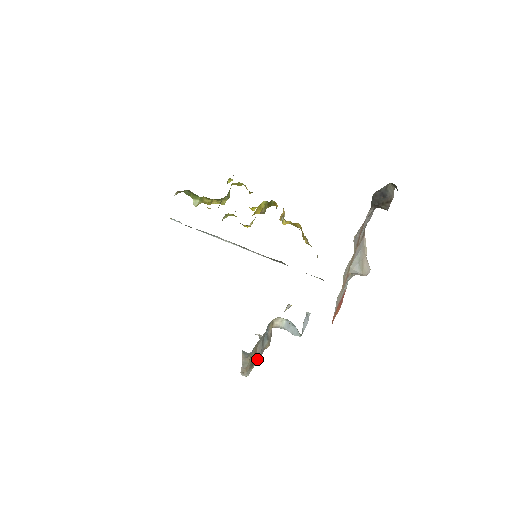
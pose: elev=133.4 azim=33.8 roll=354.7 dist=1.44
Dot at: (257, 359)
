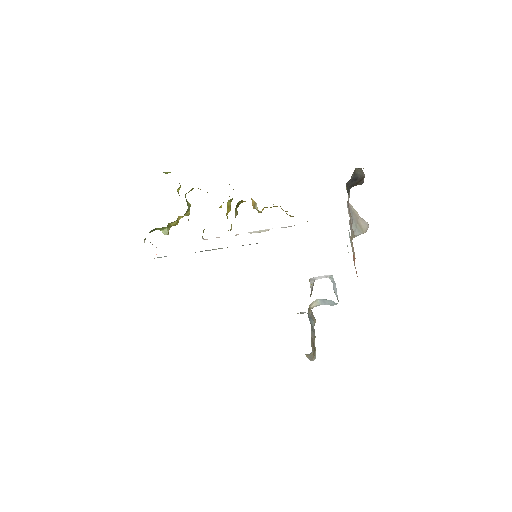
Dot at: (314, 339)
